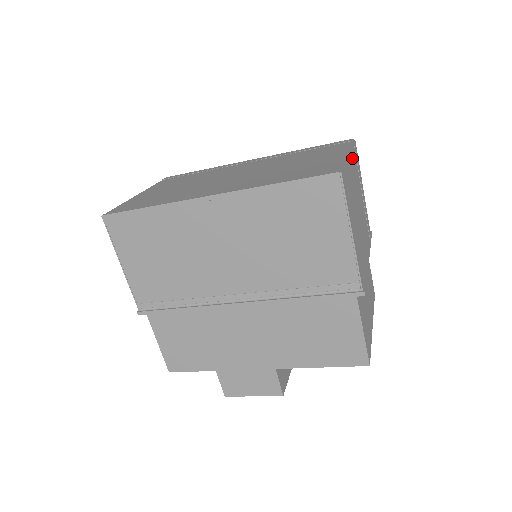
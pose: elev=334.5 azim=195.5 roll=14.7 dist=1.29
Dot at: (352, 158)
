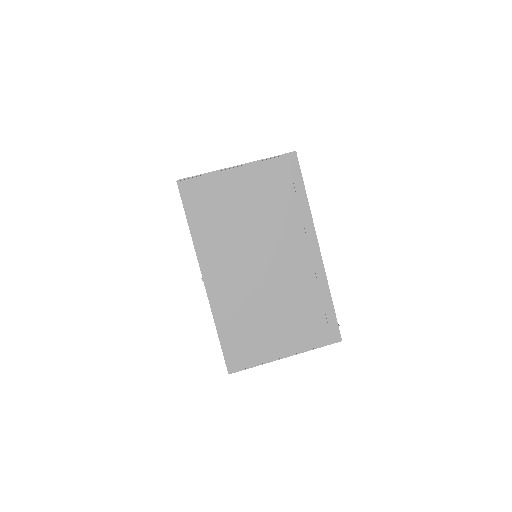
Dot at: occluded
